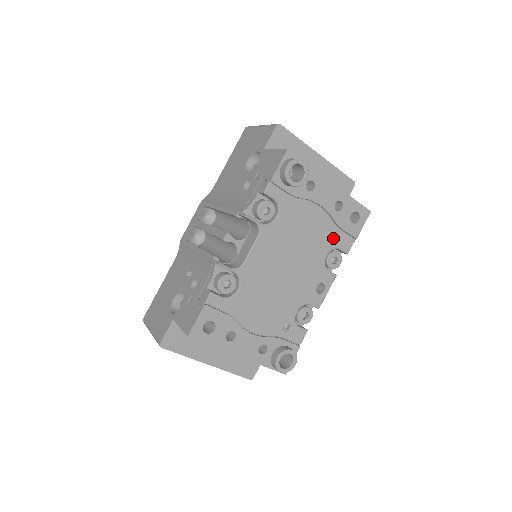
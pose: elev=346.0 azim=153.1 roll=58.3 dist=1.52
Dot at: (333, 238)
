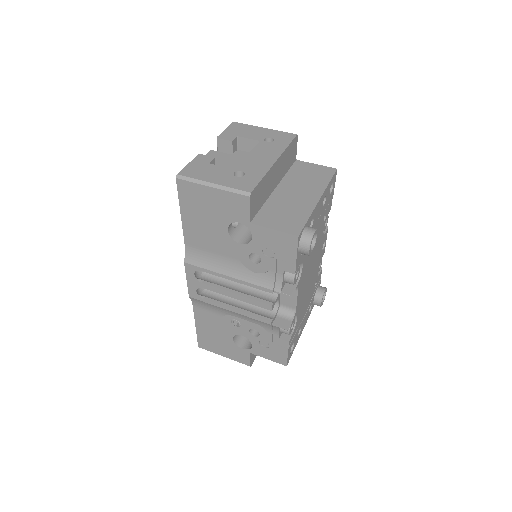
Dot at: occluded
